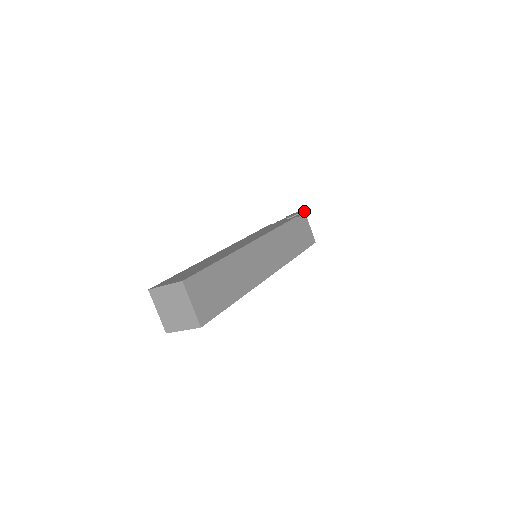
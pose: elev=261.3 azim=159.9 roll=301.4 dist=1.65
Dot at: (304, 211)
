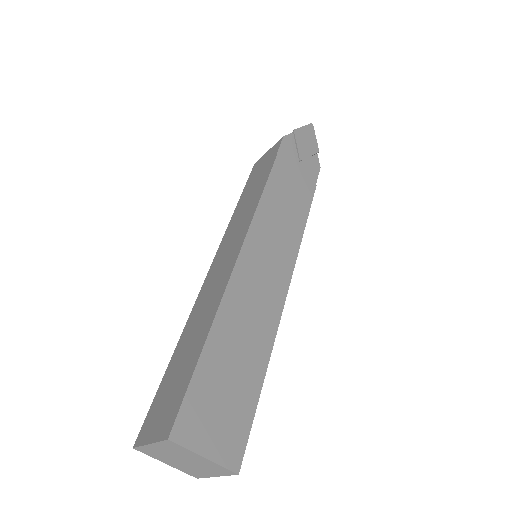
Dot at: (318, 152)
